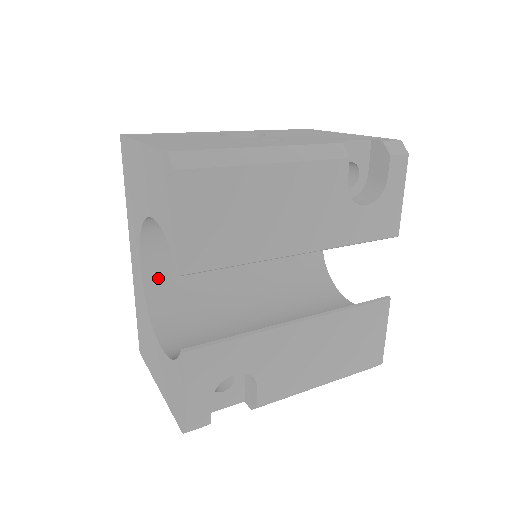
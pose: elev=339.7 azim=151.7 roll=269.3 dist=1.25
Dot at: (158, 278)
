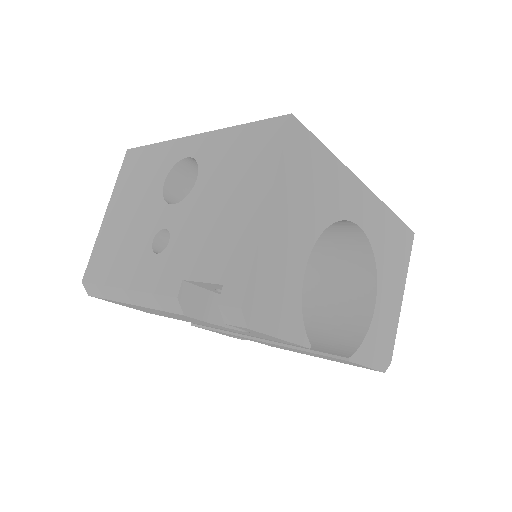
Dot at: occluded
